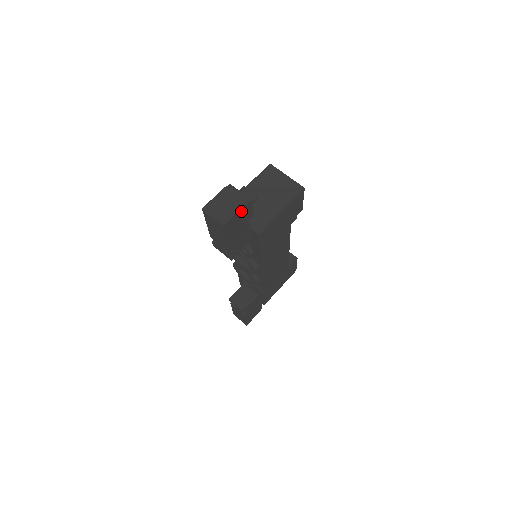
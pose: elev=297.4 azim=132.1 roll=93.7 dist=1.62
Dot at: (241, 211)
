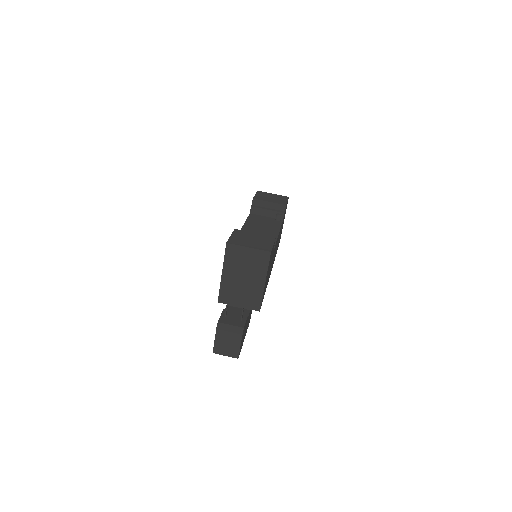
Dot at: occluded
